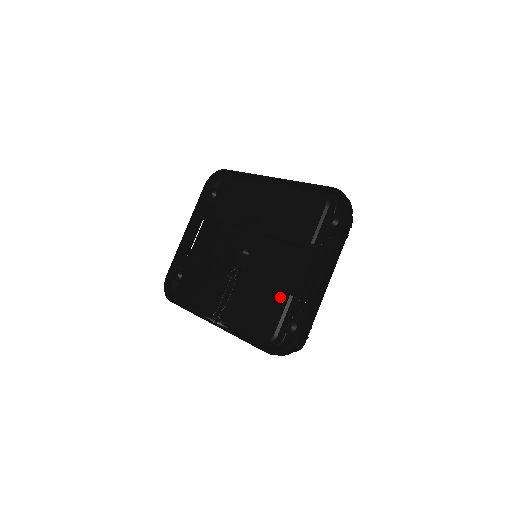
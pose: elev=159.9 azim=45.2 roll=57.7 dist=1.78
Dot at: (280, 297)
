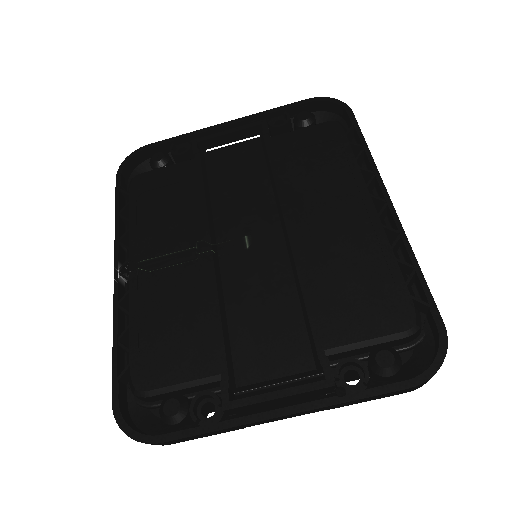
Dot at: (209, 358)
